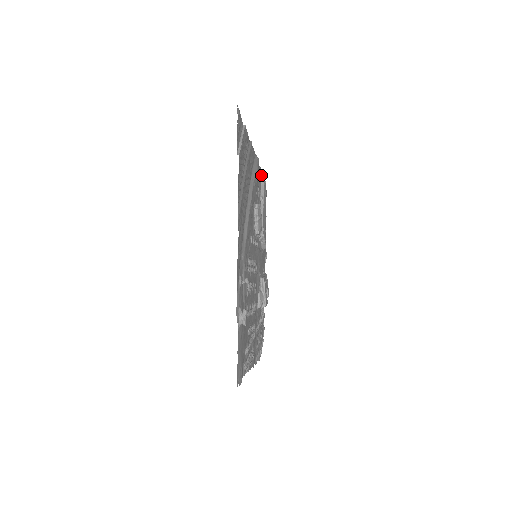
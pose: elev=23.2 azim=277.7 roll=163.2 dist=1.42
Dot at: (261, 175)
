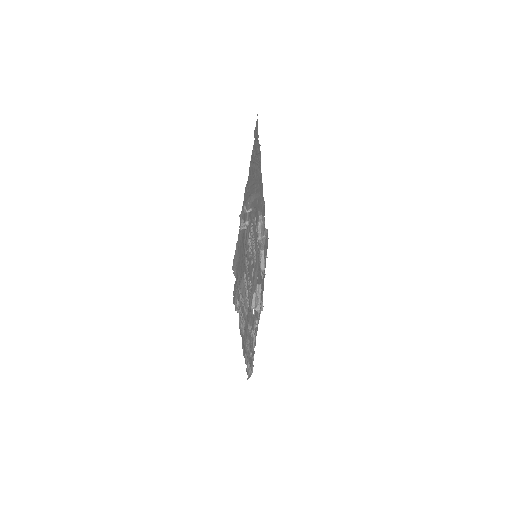
Dot at: (265, 228)
